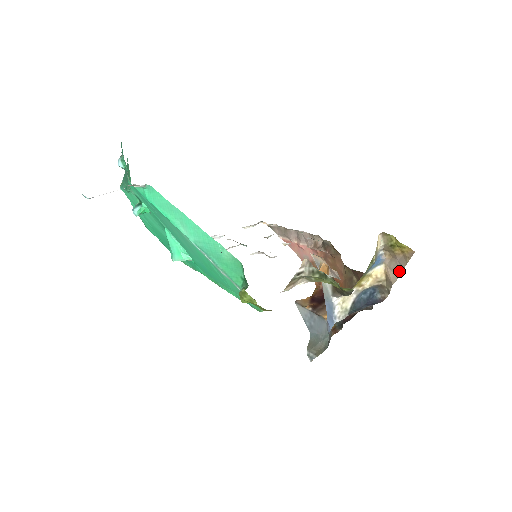
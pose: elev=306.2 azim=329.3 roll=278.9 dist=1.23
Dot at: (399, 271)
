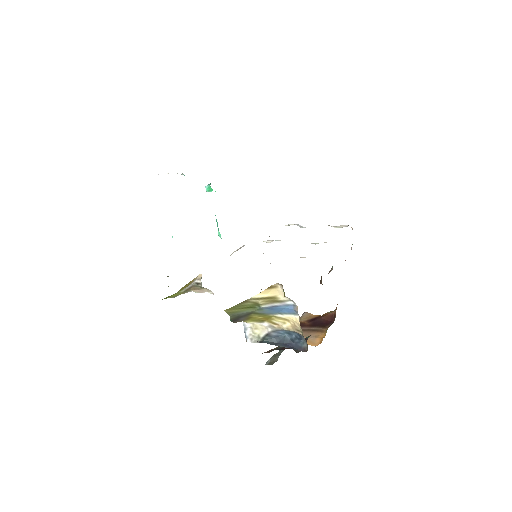
Dot at: occluded
